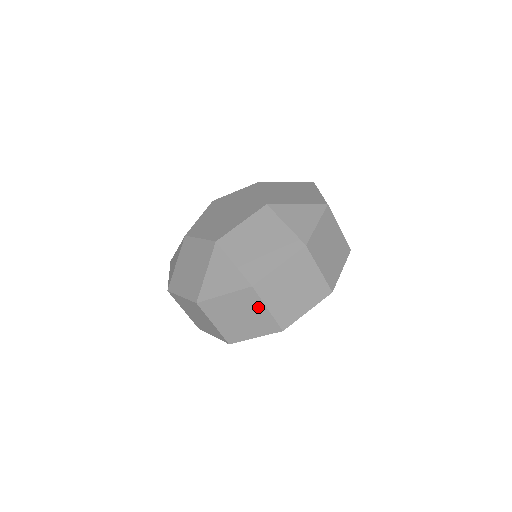
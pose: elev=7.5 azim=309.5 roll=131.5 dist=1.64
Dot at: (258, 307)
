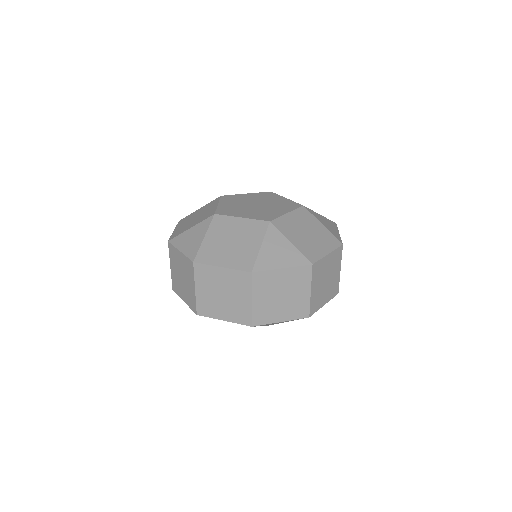
Dot at: (304, 288)
